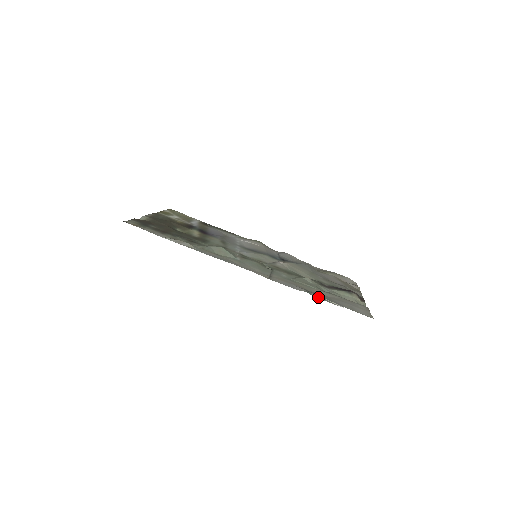
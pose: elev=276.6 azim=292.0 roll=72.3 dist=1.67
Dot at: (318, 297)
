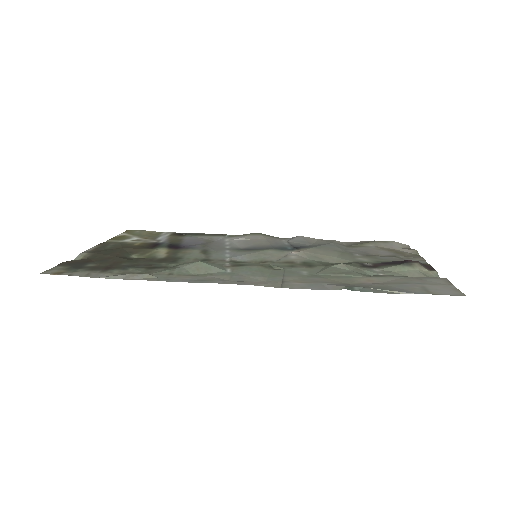
Dot at: (366, 291)
